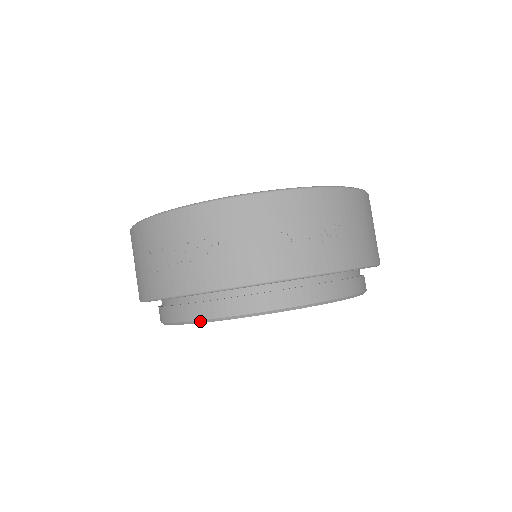
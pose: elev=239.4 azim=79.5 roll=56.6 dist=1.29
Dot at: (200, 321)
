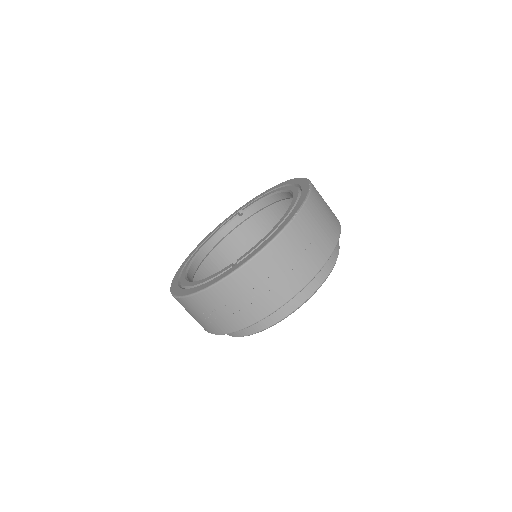
Dot at: (252, 334)
